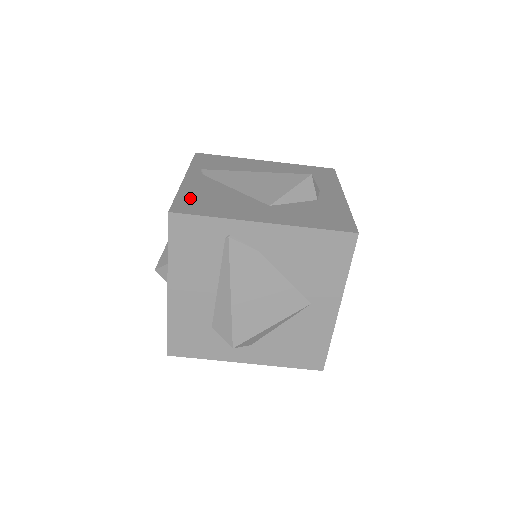
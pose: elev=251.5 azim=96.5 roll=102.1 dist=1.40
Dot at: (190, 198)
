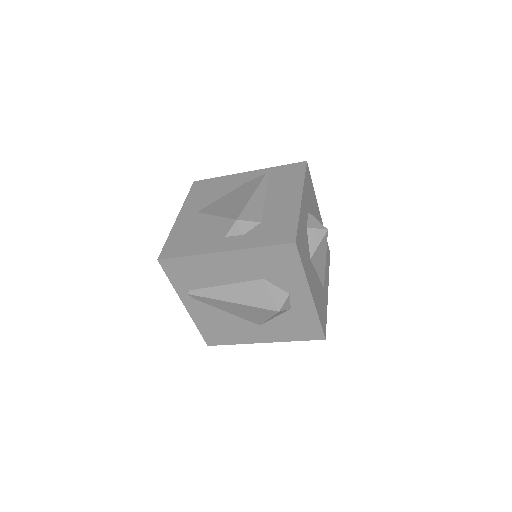
Dot at: (208, 331)
